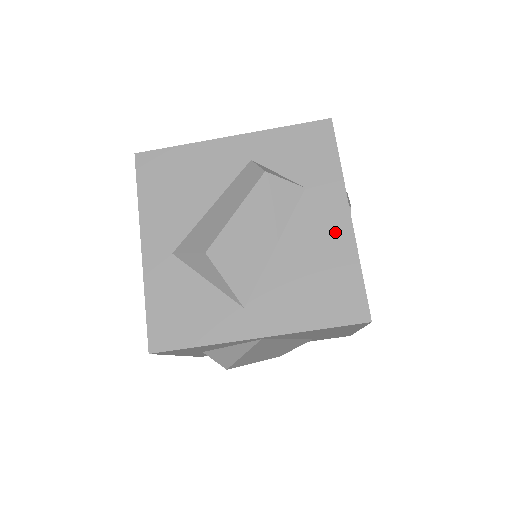
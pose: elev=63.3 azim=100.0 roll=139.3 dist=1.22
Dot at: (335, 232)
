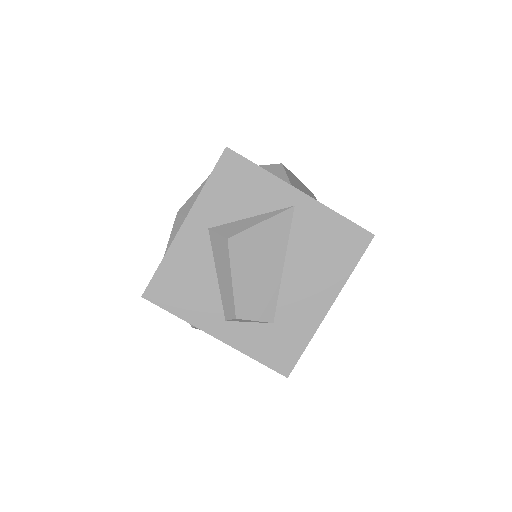
Dot at: occluded
